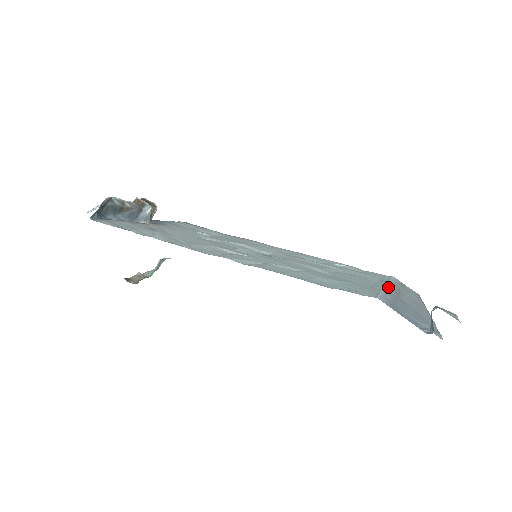
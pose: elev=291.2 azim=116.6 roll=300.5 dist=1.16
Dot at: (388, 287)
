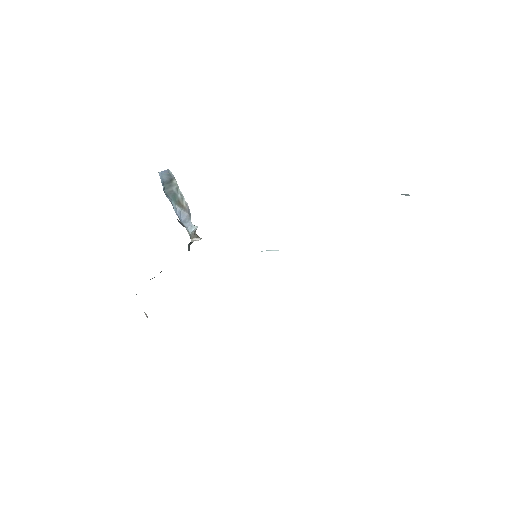
Dot at: occluded
